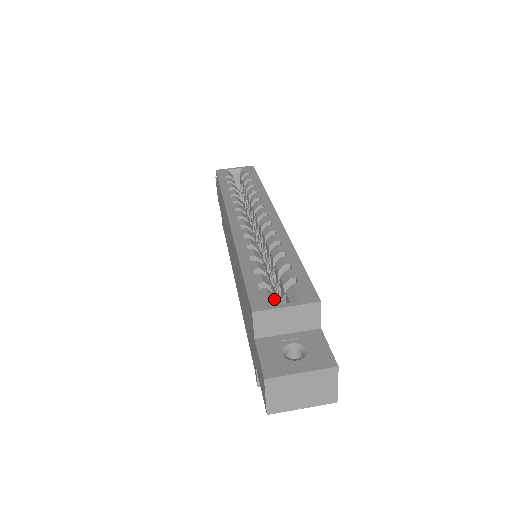
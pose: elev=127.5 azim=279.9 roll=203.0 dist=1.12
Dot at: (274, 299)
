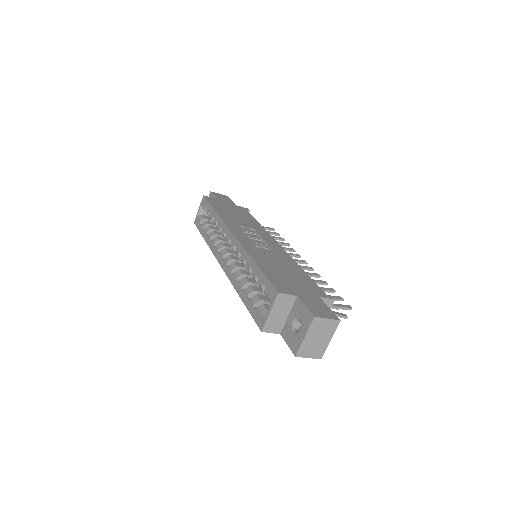
Dot at: (265, 309)
